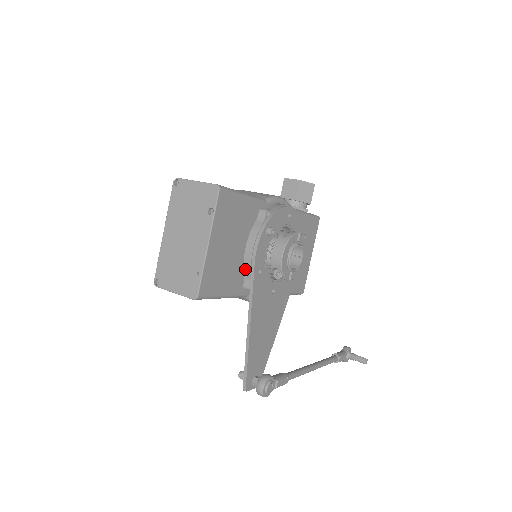
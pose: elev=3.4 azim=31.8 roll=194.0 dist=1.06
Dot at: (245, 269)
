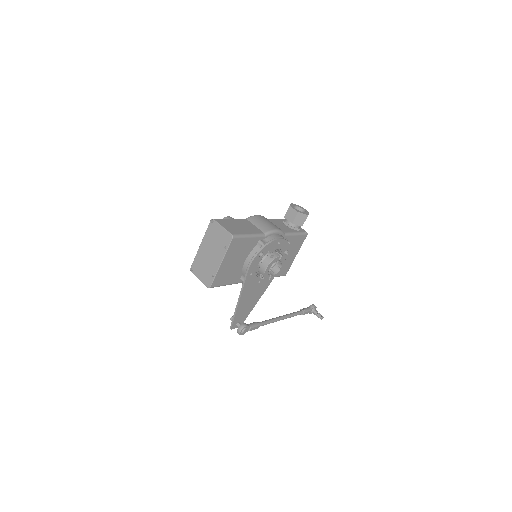
Dot at: (243, 271)
